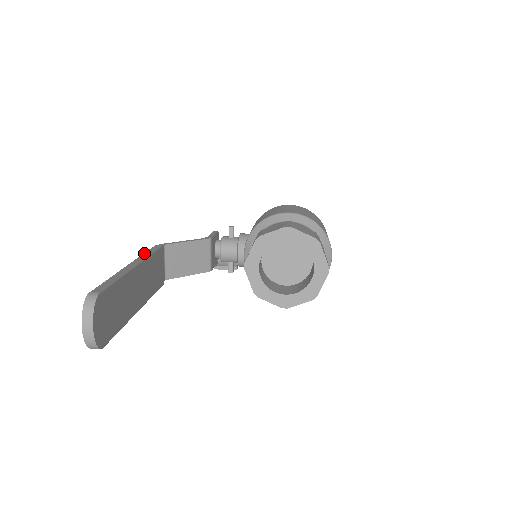
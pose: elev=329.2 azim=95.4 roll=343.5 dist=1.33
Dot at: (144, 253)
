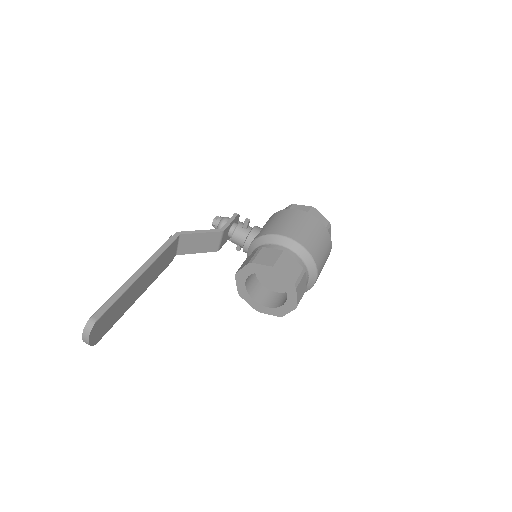
Dot at: (155, 252)
